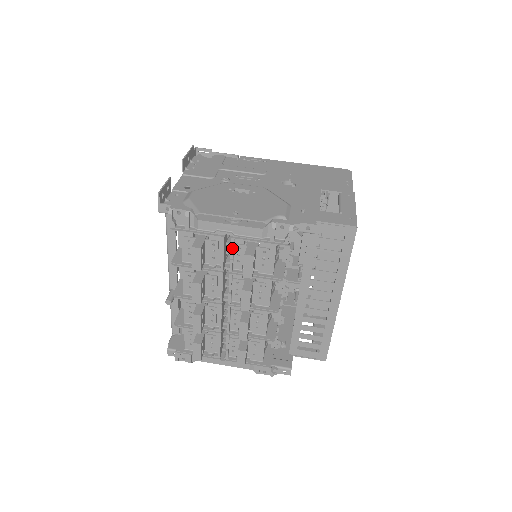
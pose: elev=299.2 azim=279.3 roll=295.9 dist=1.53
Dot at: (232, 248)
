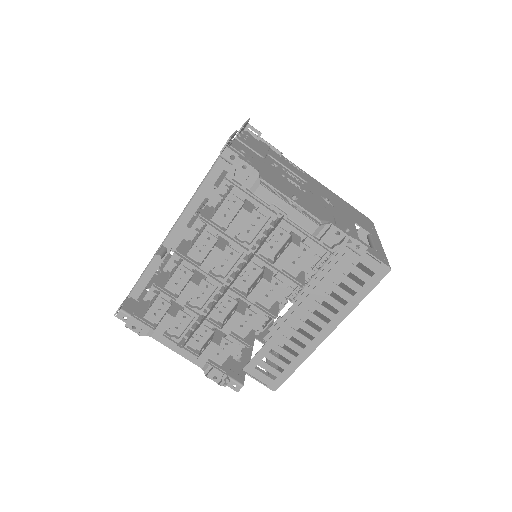
Dot at: (276, 230)
